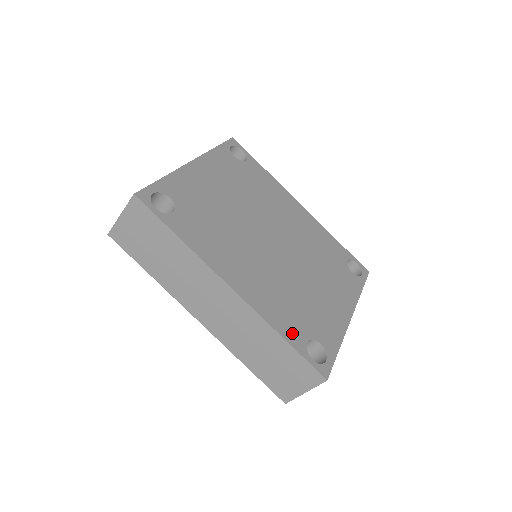
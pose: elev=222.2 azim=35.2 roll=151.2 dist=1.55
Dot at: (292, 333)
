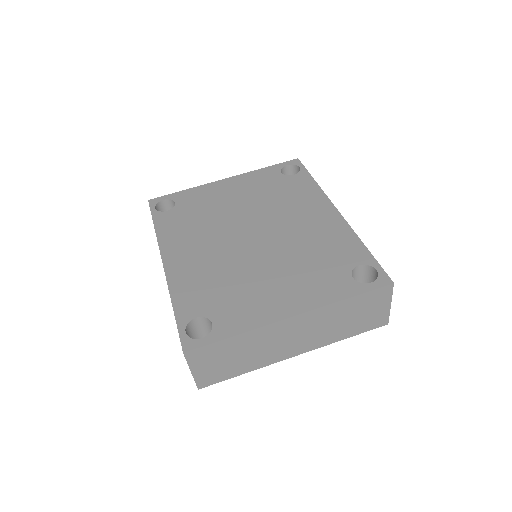
Dot at: (187, 306)
